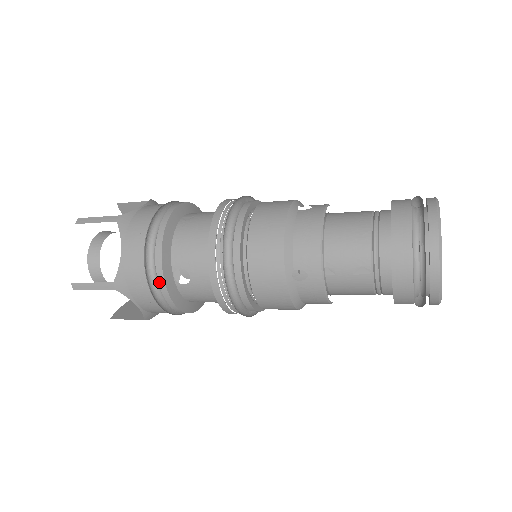
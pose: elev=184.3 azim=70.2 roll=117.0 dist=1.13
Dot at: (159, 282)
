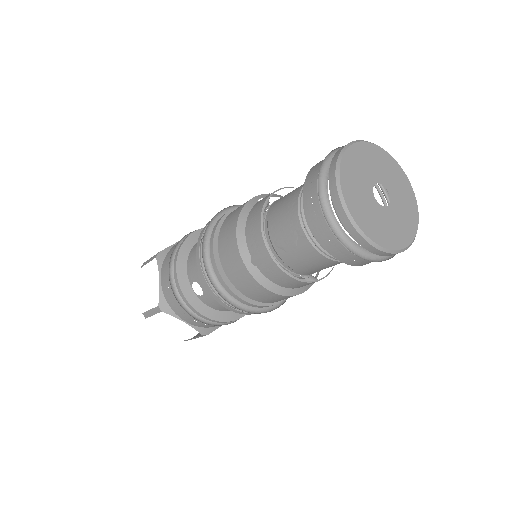
Dot at: (182, 297)
